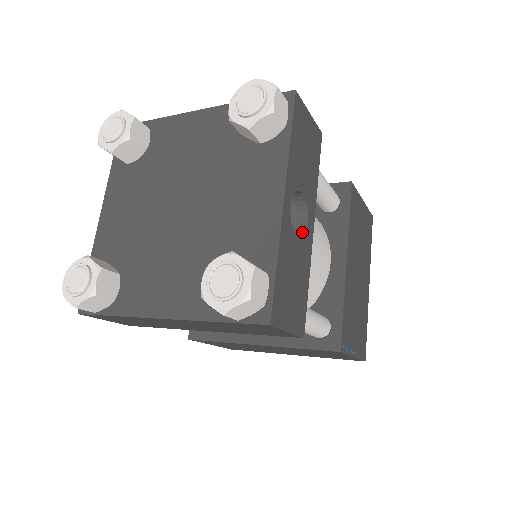
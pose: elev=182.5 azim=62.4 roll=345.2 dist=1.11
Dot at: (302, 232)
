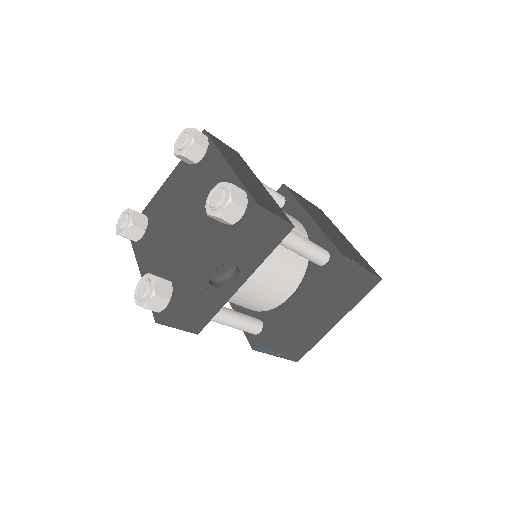
Dot at: (229, 283)
